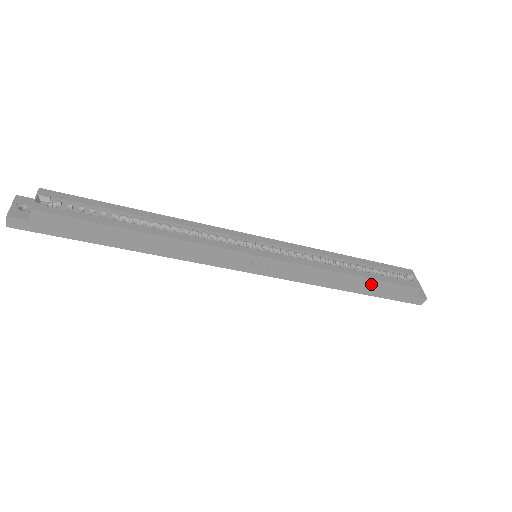
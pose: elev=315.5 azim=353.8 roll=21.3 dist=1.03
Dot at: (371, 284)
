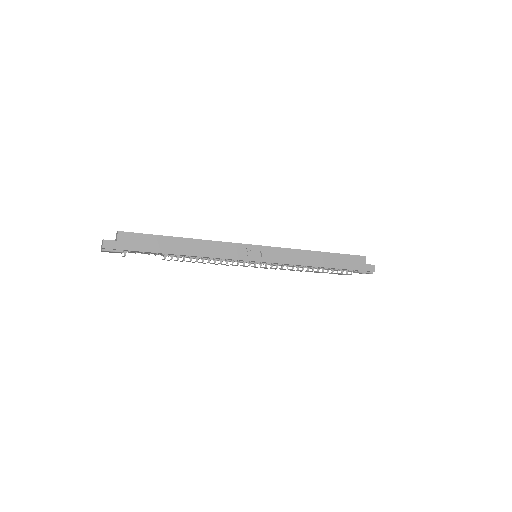
Dot at: (334, 258)
